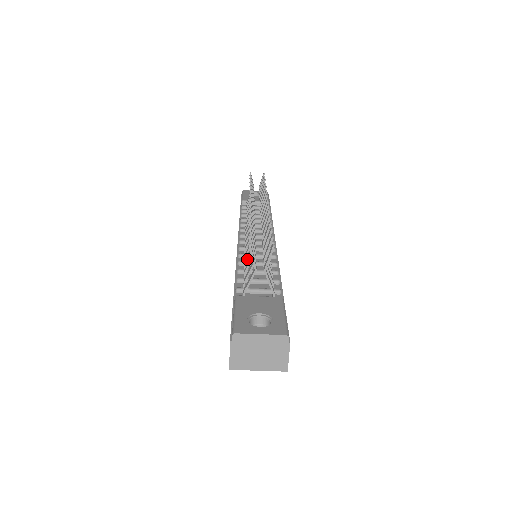
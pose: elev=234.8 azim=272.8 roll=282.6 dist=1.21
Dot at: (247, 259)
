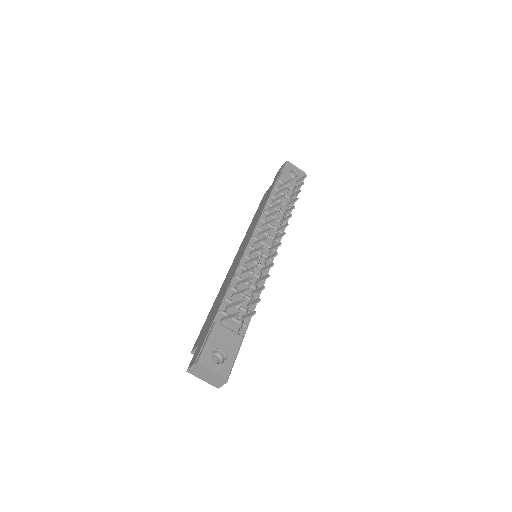
Dot at: (241, 283)
